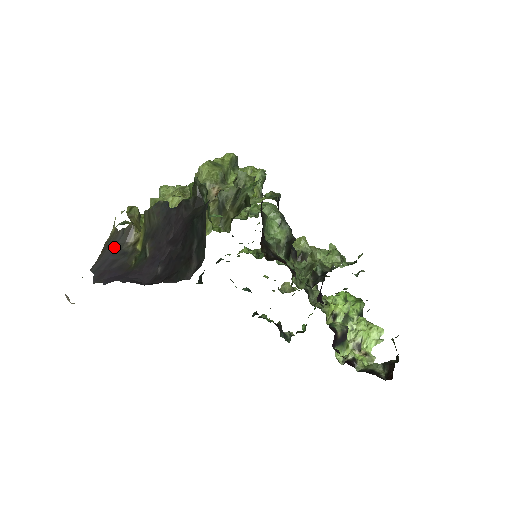
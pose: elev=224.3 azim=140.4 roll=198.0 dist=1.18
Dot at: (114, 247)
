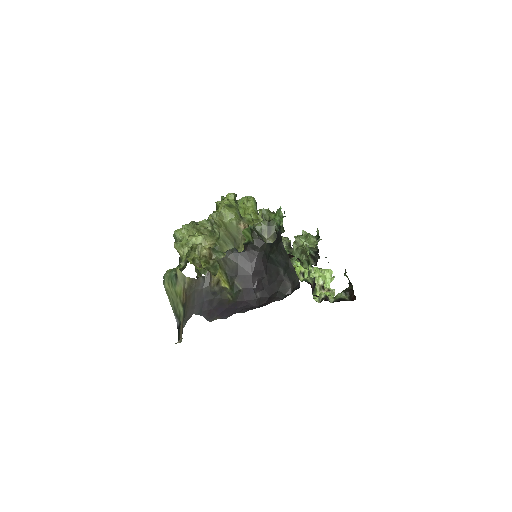
Dot at: (202, 292)
